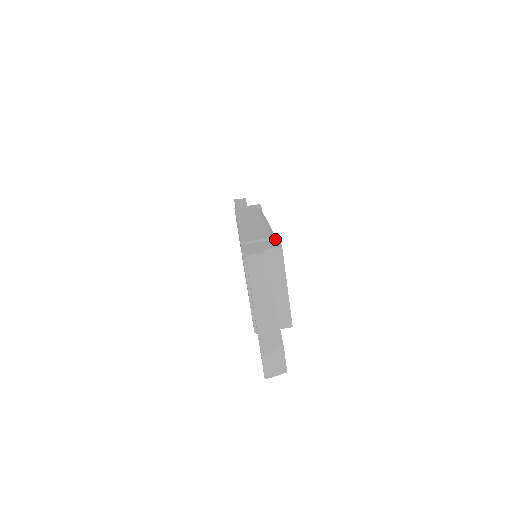
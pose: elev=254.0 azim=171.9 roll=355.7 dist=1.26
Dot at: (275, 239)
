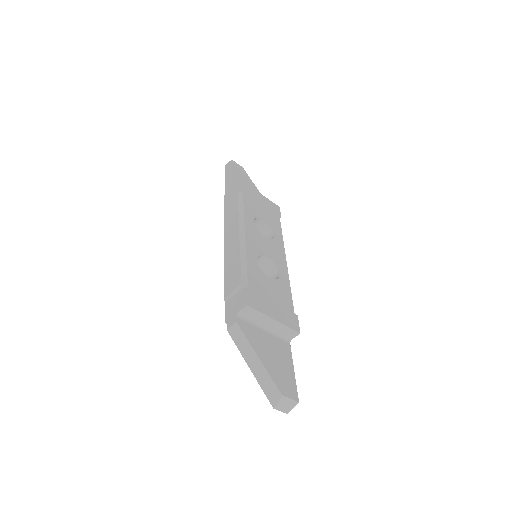
Dot at: (244, 283)
